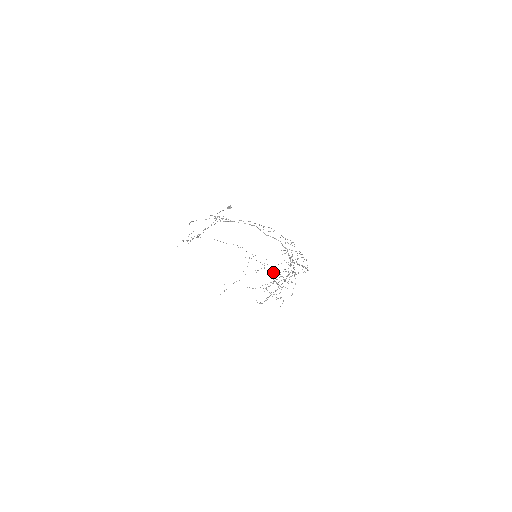
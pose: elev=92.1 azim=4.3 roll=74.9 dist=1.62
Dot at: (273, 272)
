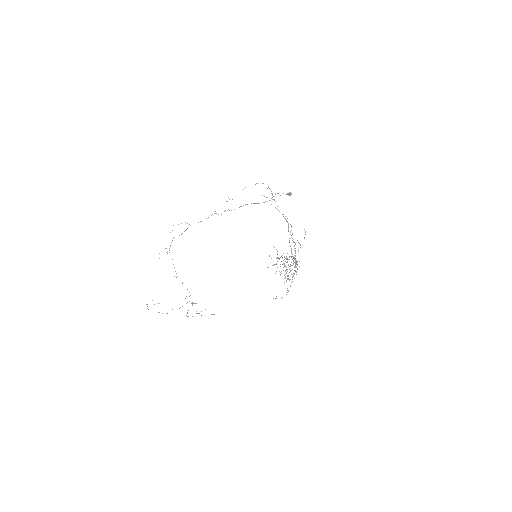
Dot at: occluded
